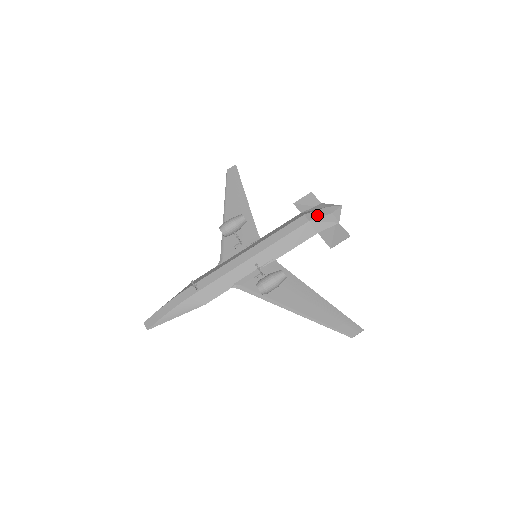
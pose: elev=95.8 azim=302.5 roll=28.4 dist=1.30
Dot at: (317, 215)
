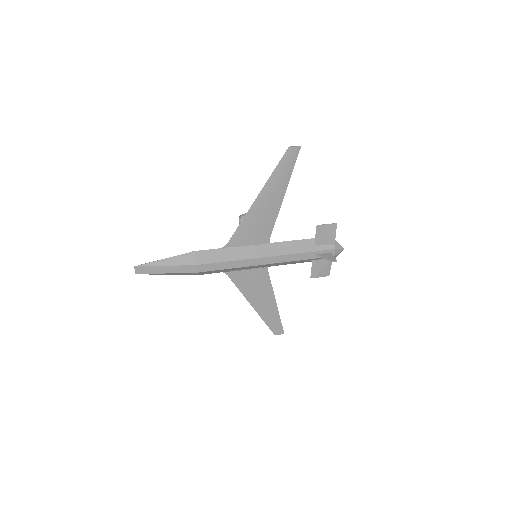
Dot at: occluded
